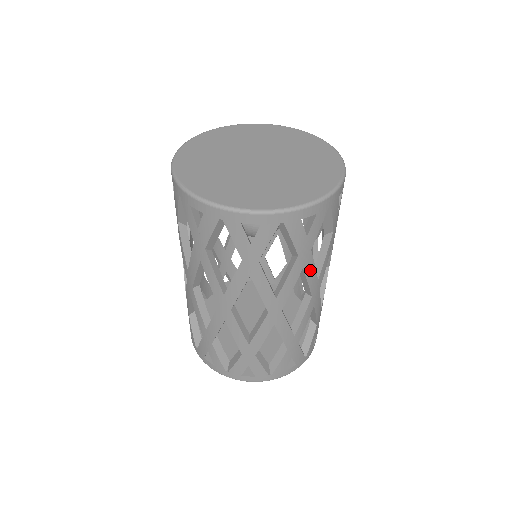
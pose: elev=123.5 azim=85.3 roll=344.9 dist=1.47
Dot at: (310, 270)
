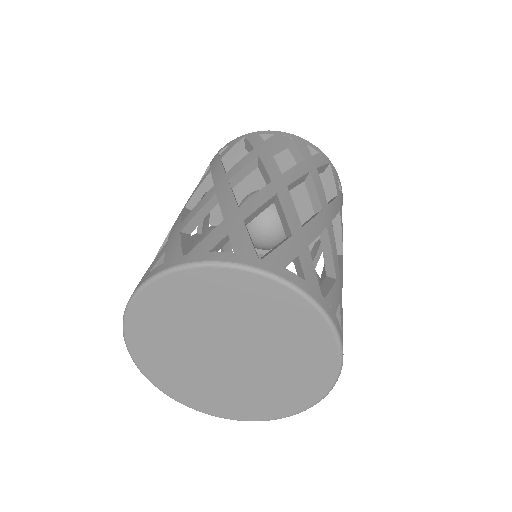
Dot at: (317, 182)
